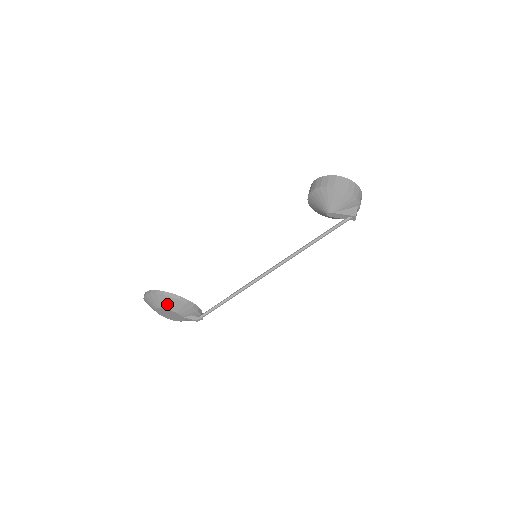
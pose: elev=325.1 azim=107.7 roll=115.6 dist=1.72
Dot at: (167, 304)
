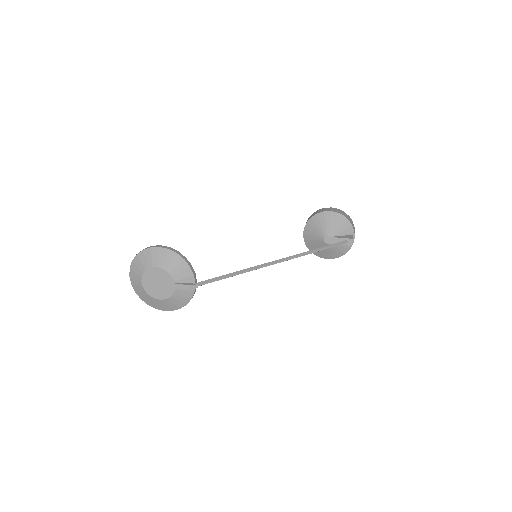
Dot at: (161, 260)
